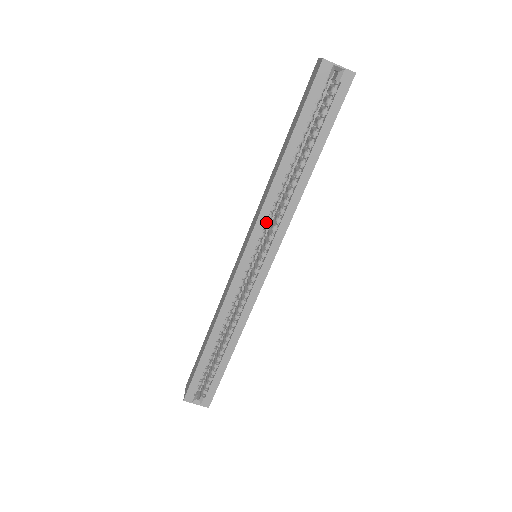
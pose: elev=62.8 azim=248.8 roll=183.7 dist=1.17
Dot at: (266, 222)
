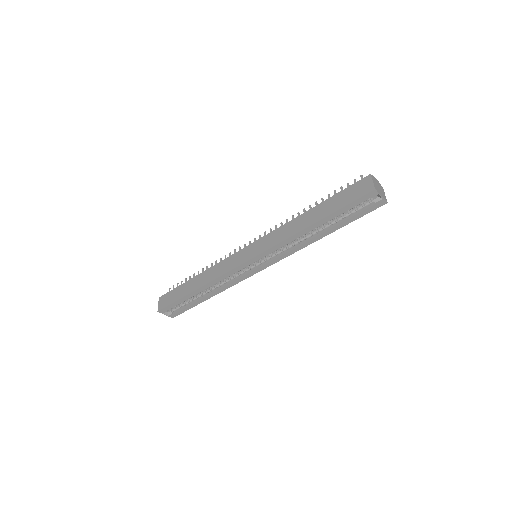
Dot at: (277, 248)
